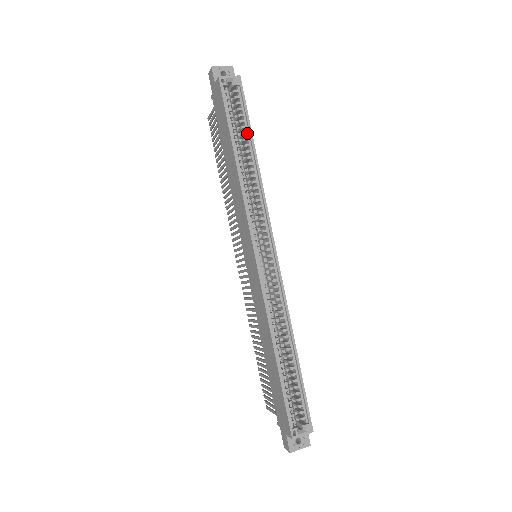
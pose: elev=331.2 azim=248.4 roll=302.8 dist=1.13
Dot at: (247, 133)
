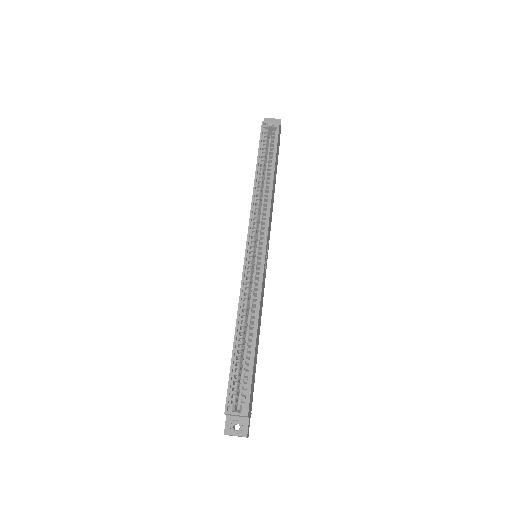
Dot at: (272, 160)
